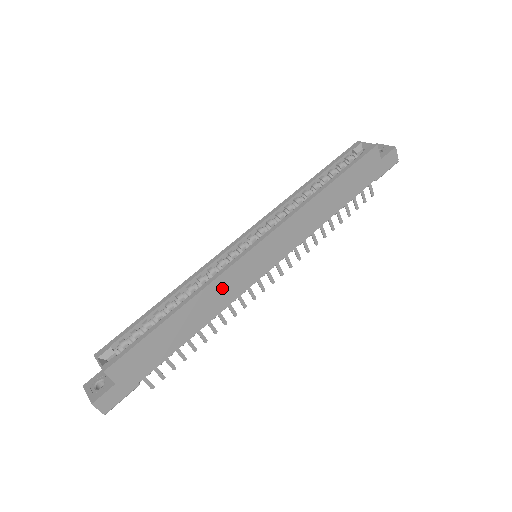
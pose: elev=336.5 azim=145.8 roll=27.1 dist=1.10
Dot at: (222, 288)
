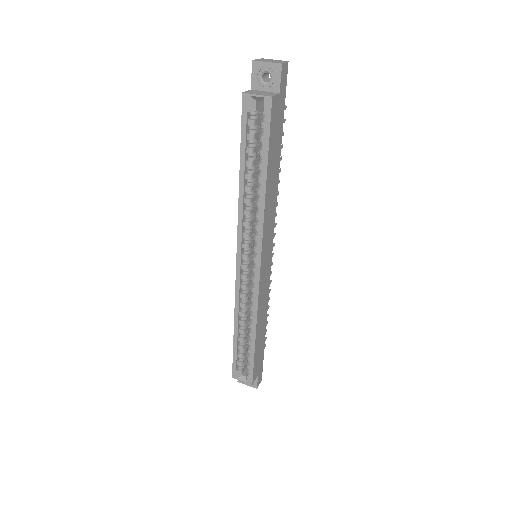
Dot at: (262, 299)
